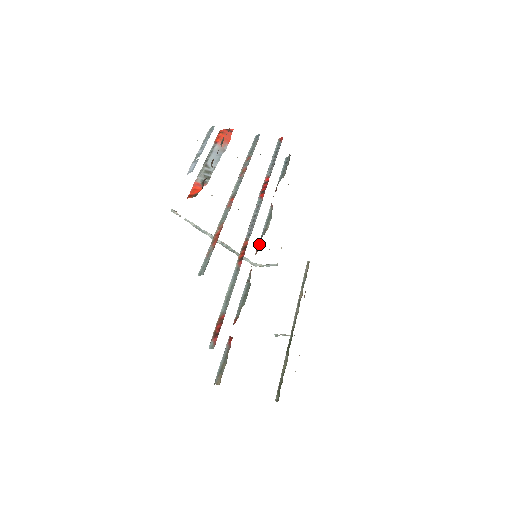
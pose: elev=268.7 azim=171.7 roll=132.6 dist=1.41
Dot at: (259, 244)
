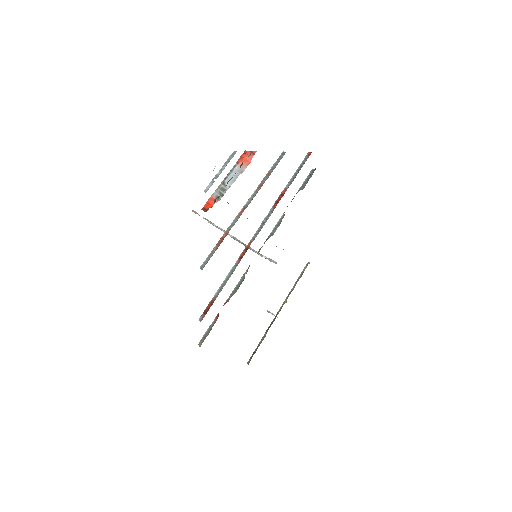
Dot at: occluded
